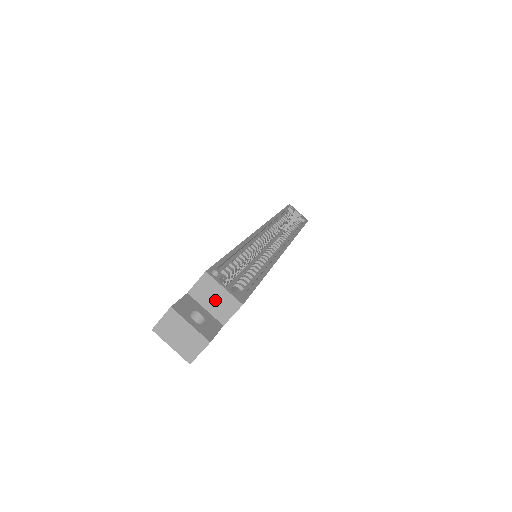
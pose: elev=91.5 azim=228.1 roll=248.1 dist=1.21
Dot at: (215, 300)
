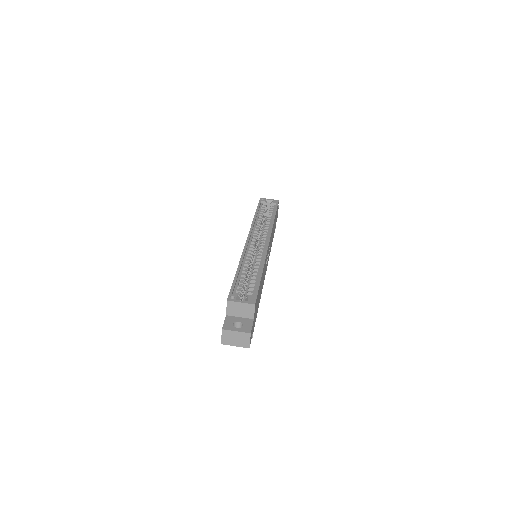
Dot at: (241, 310)
